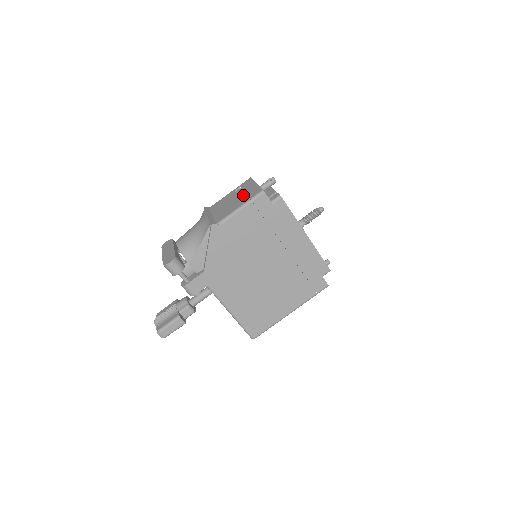
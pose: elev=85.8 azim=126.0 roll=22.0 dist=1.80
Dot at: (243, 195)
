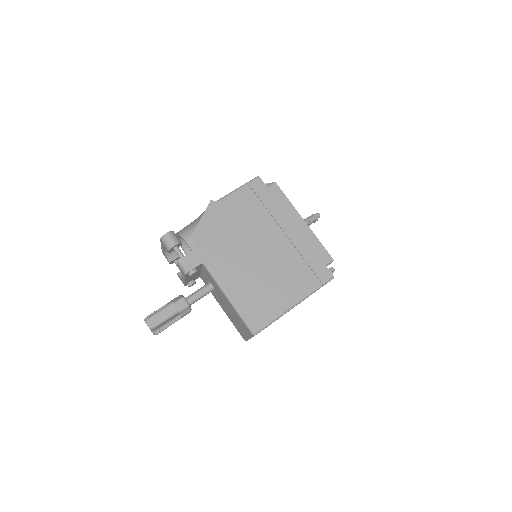
Dot at: occluded
